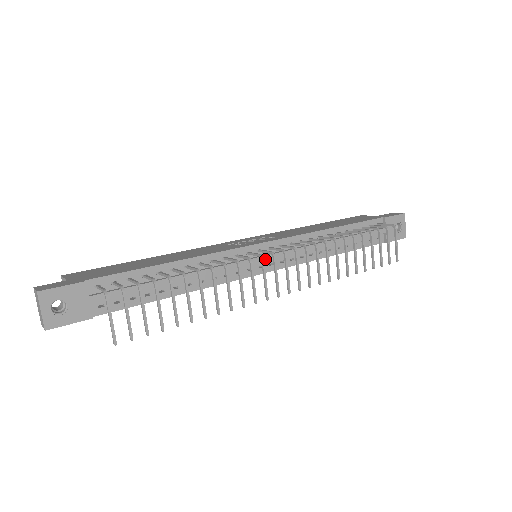
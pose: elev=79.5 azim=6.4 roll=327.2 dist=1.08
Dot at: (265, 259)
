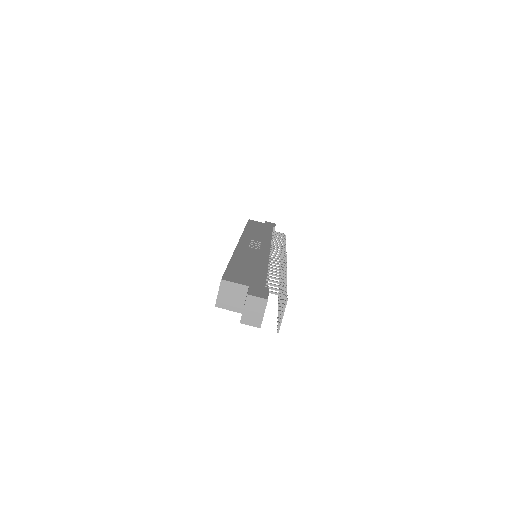
Dot at: occluded
